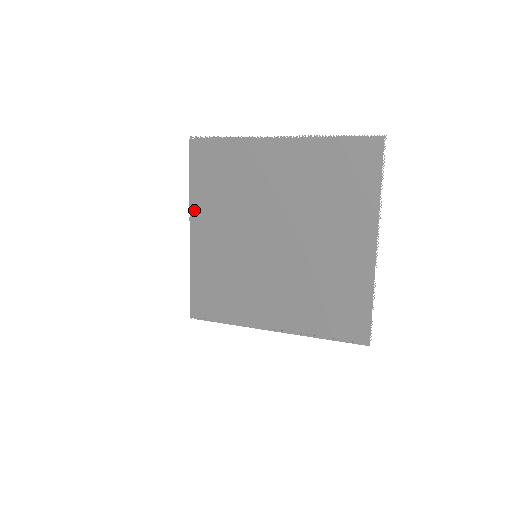
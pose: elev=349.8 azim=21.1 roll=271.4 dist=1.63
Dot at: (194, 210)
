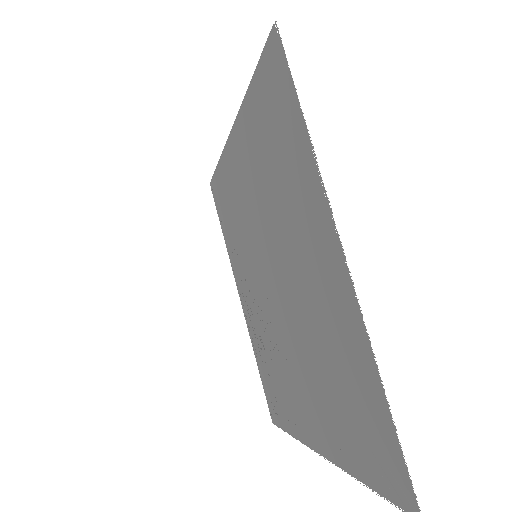
Dot at: (240, 120)
